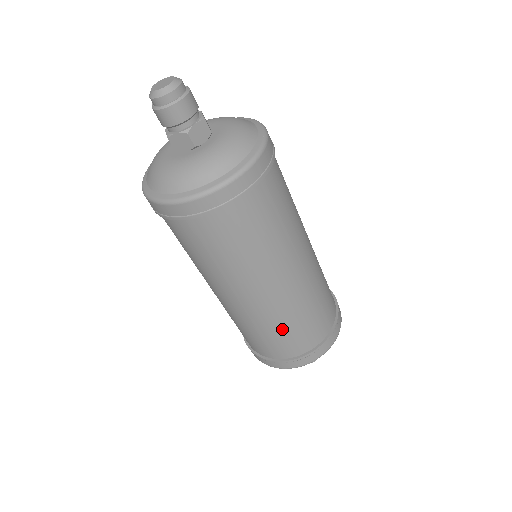
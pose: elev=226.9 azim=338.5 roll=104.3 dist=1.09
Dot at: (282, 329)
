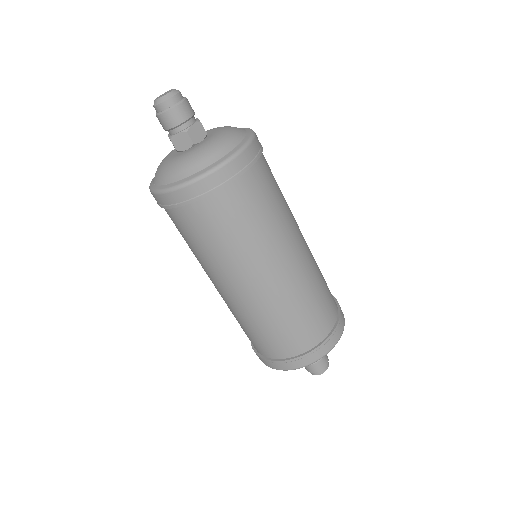
Dot at: (287, 320)
